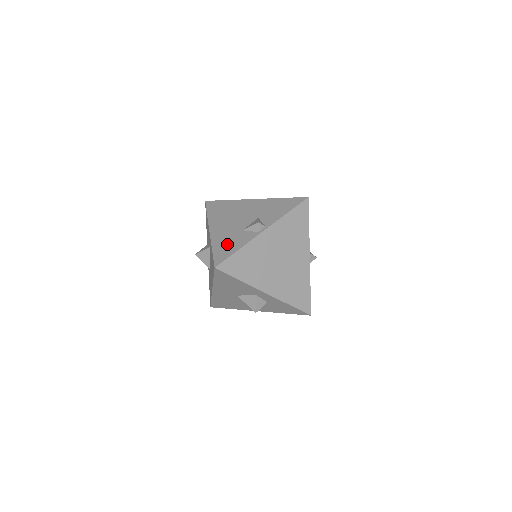
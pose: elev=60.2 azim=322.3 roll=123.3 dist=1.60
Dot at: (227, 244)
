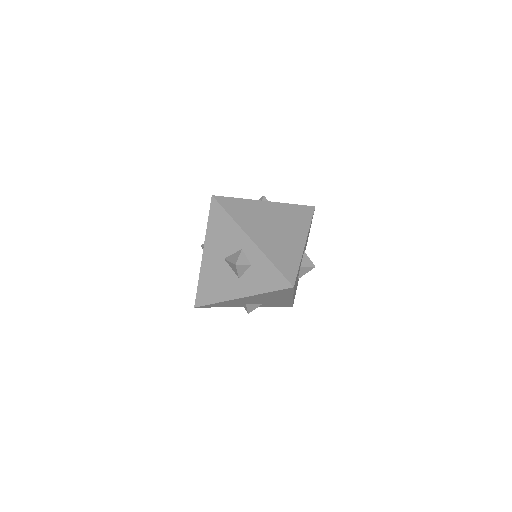
Dot at: occluded
